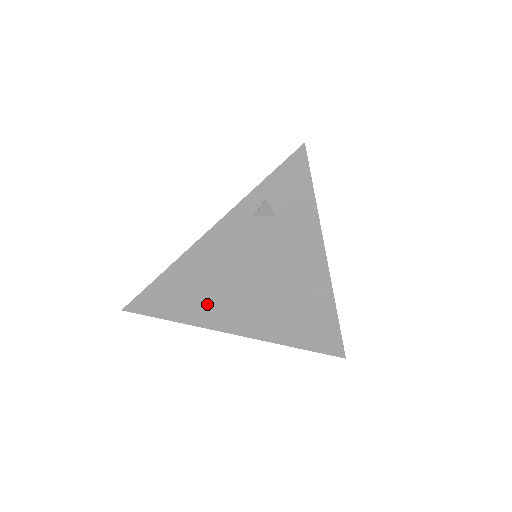
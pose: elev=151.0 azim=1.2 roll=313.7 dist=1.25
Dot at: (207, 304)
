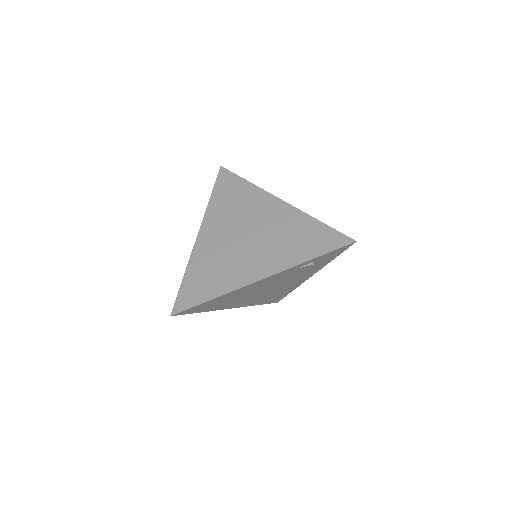
Dot at: (229, 302)
